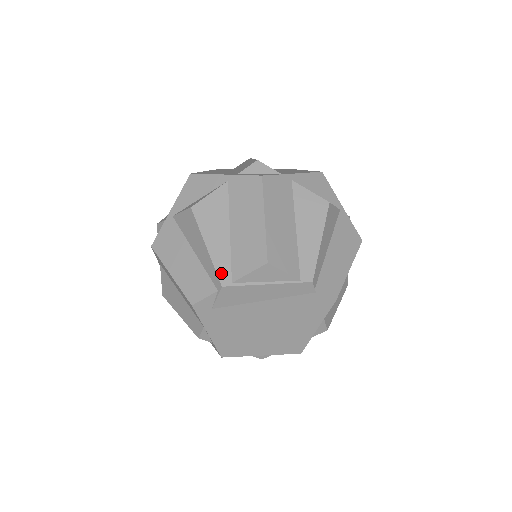
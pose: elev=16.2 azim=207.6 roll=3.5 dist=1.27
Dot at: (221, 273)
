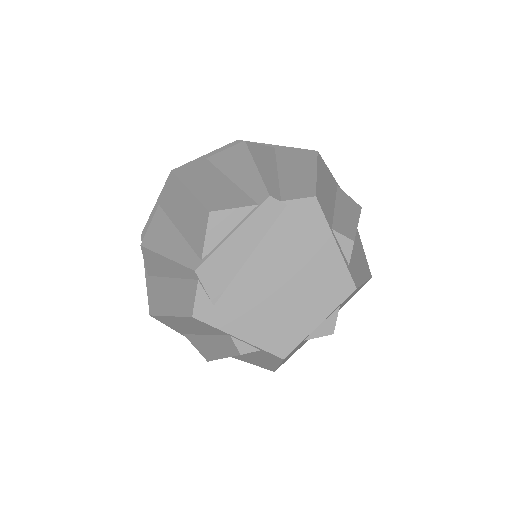
Dot at: (188, 263)
